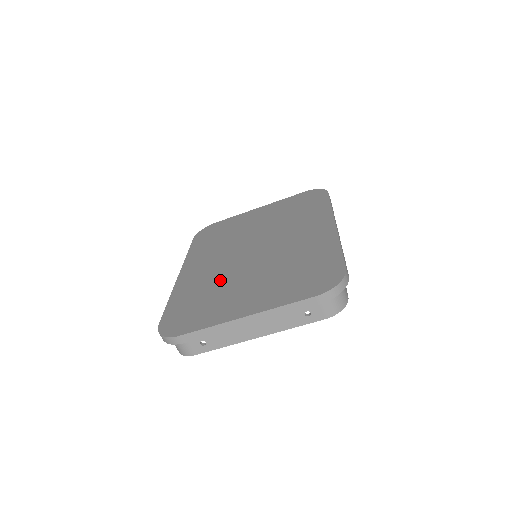
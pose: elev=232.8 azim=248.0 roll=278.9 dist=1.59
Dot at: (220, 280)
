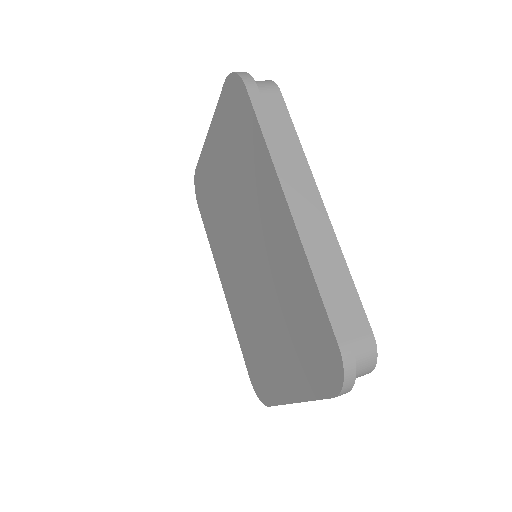
Dot at: (251, 316)
